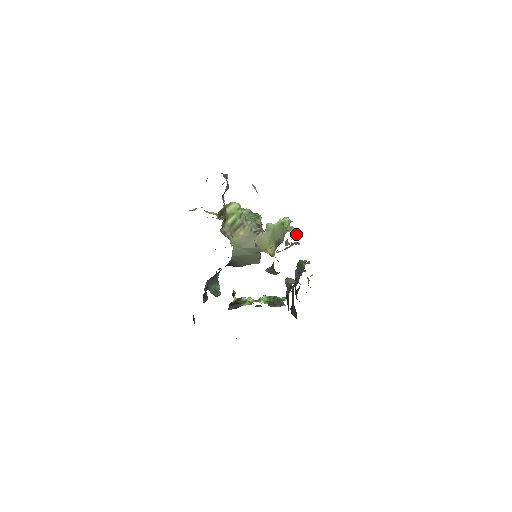
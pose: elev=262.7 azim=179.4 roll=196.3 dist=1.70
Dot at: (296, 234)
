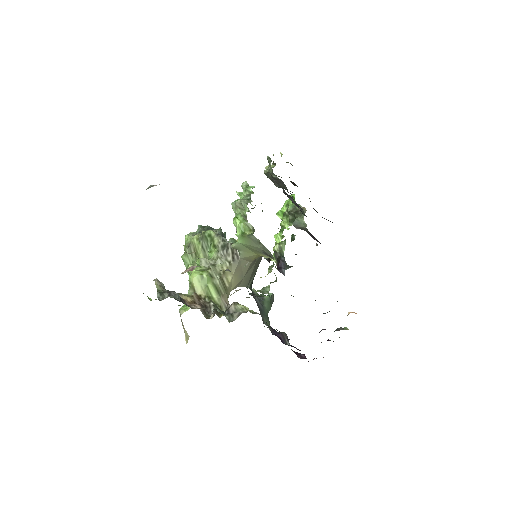
Dot at: (249, 197)
